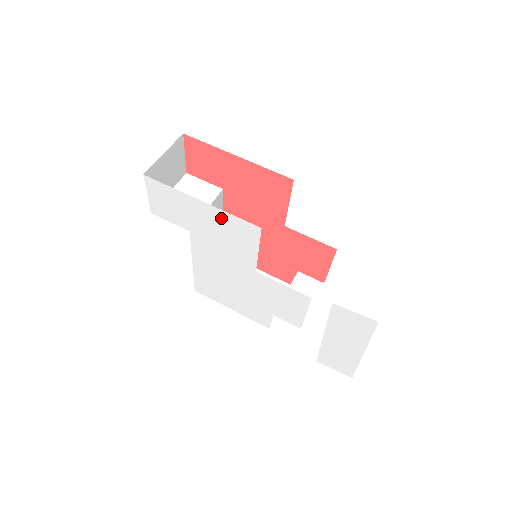
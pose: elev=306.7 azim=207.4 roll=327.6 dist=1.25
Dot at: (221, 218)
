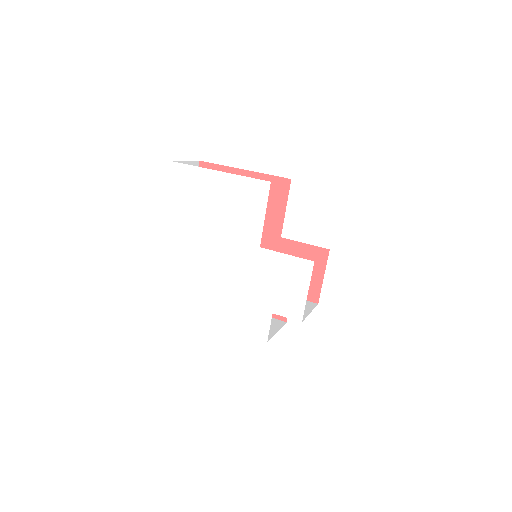
Dot at: (234, 185)
